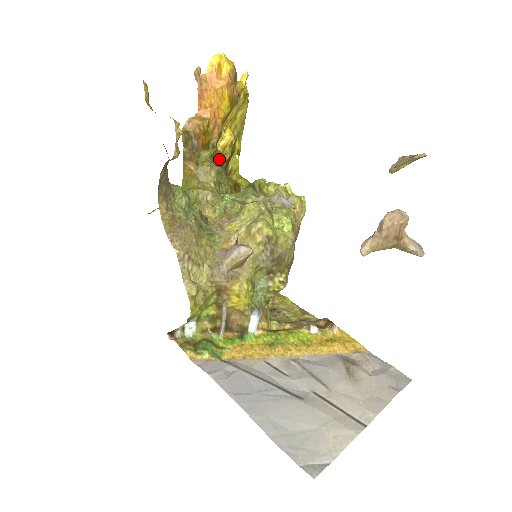
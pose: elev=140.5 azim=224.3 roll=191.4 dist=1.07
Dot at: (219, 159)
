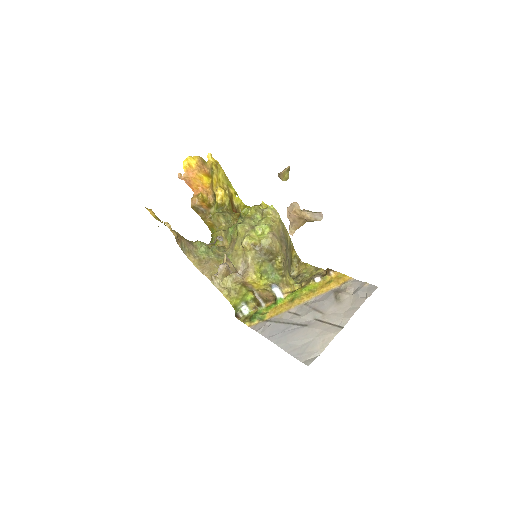
Dot at: (222, 207)
